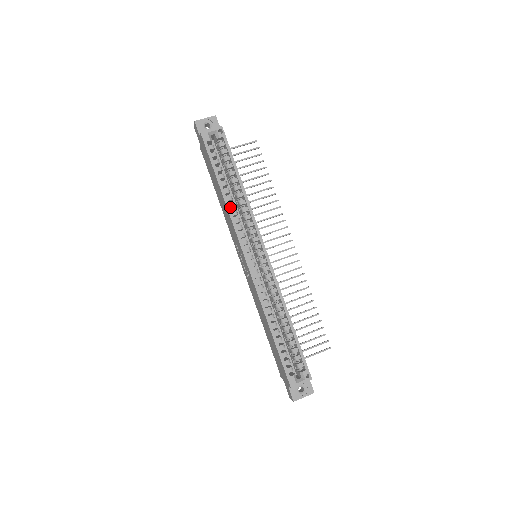
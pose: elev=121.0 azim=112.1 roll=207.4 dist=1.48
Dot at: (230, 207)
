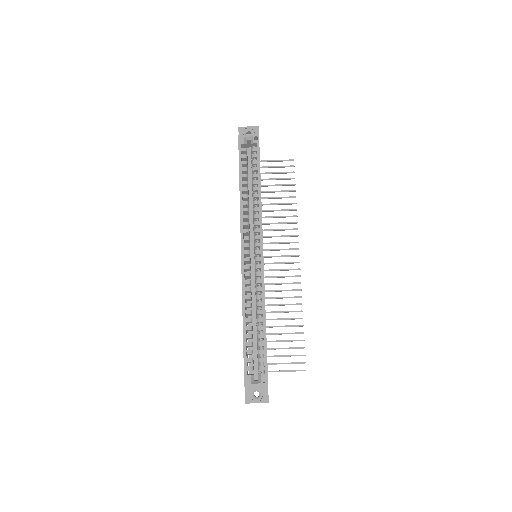
Dot at: (243, 203)
